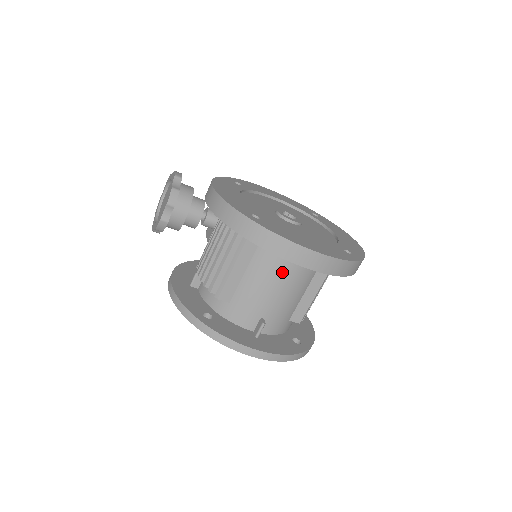
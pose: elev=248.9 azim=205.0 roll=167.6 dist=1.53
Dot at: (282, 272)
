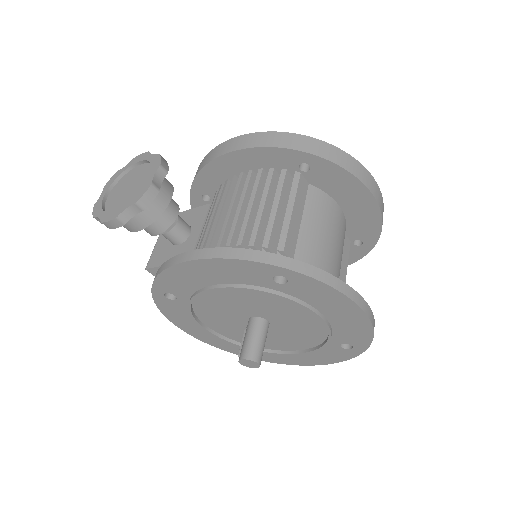
Dot at: (334, 225)
